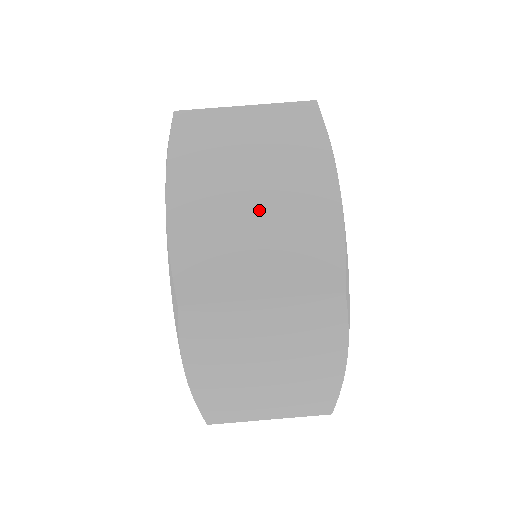
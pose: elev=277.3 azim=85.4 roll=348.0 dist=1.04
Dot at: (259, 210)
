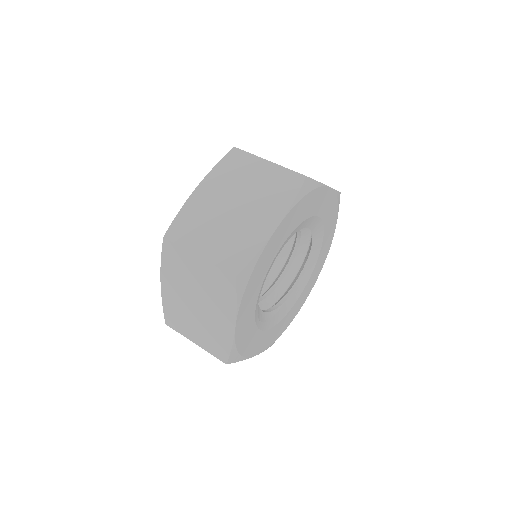
Dot at: (231, 215)
